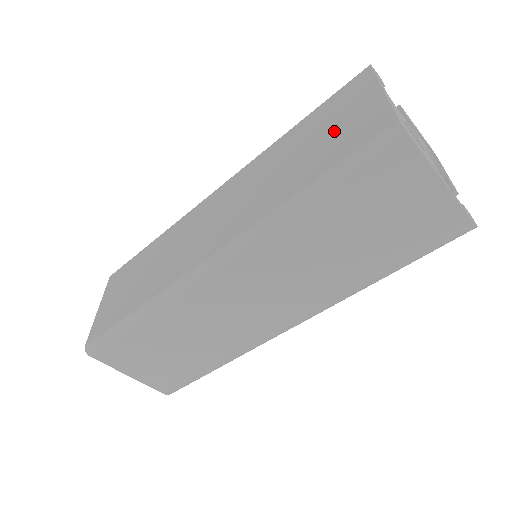
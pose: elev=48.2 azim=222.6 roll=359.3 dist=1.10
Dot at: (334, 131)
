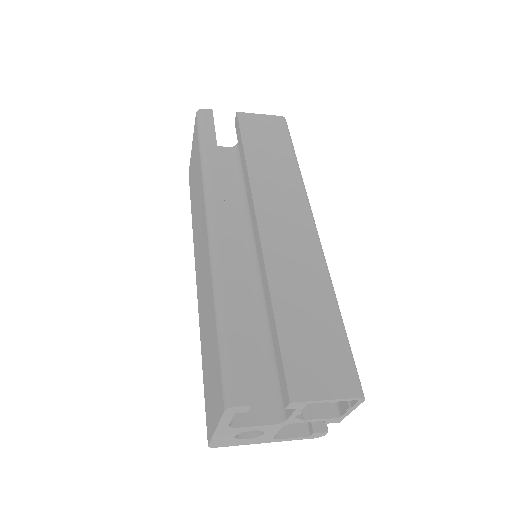
Dot at: (210, 382)
